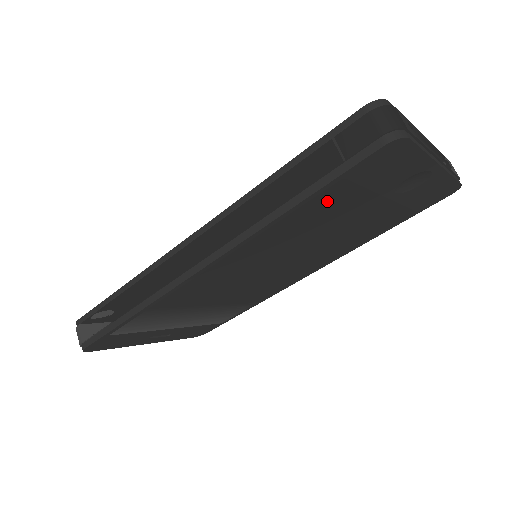
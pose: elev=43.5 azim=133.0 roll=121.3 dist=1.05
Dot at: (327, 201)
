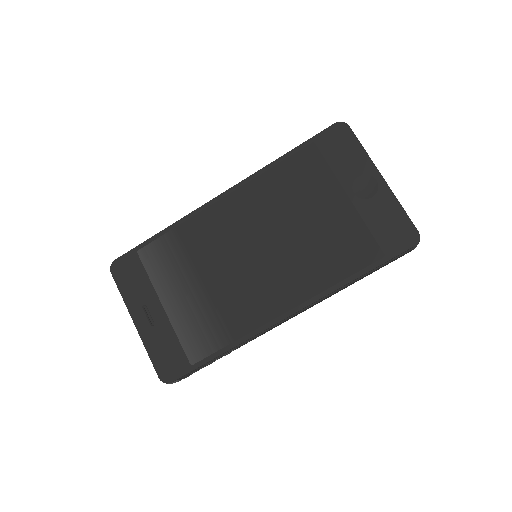
Dot at: (305, 164)
